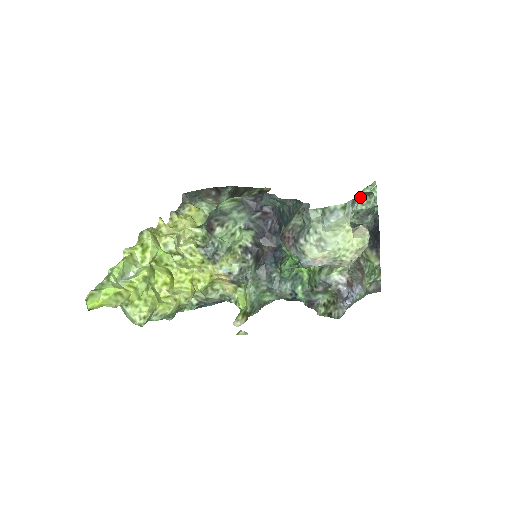
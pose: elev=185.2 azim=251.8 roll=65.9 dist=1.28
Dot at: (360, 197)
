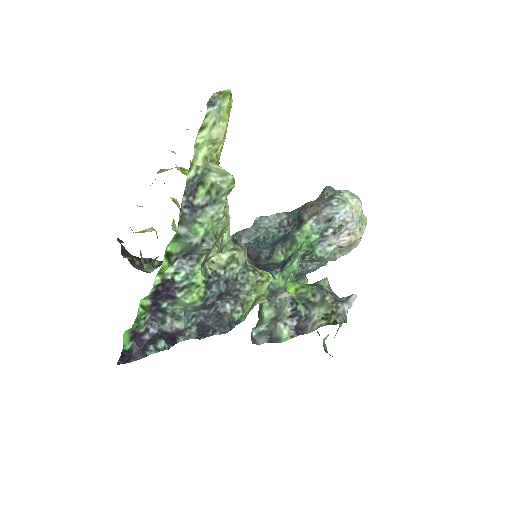
Dot at: occluded
